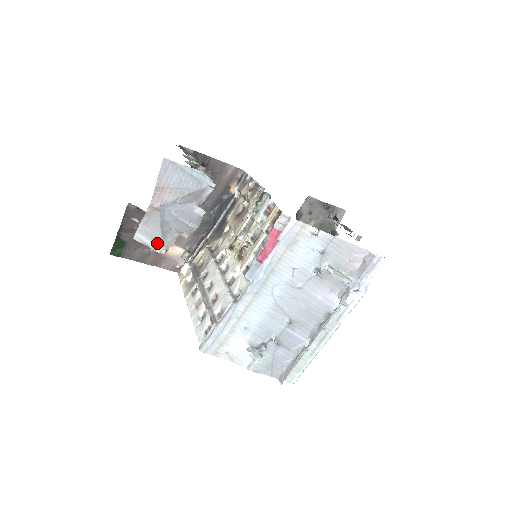
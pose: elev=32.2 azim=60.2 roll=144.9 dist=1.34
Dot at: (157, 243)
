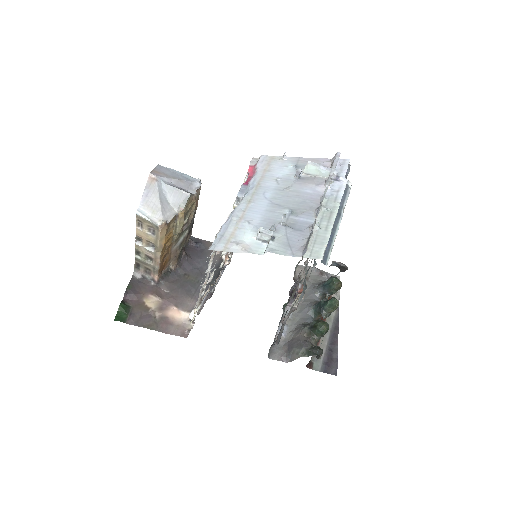
Dot at: (157, 216)
